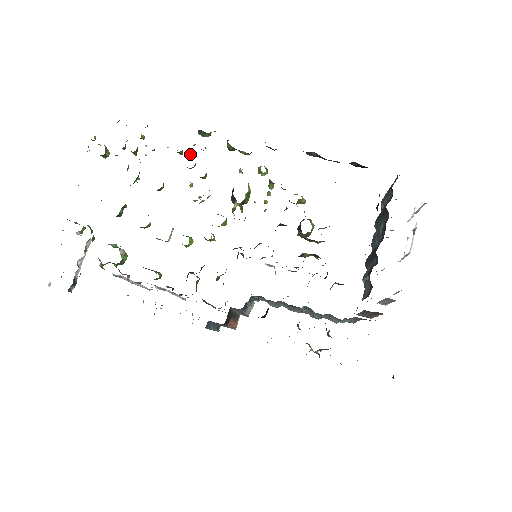
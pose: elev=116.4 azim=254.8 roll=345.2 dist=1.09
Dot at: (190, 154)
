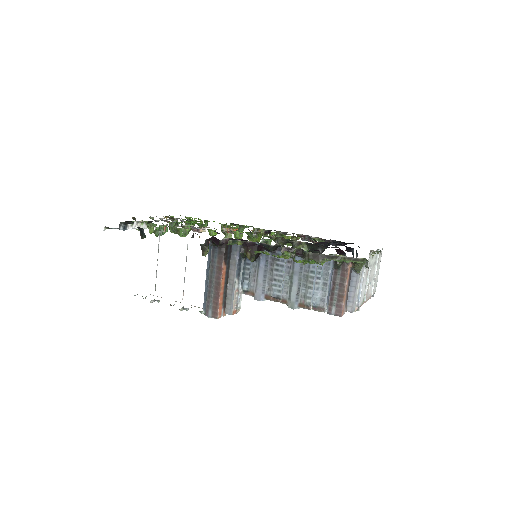
Dot at: (229, 225)
